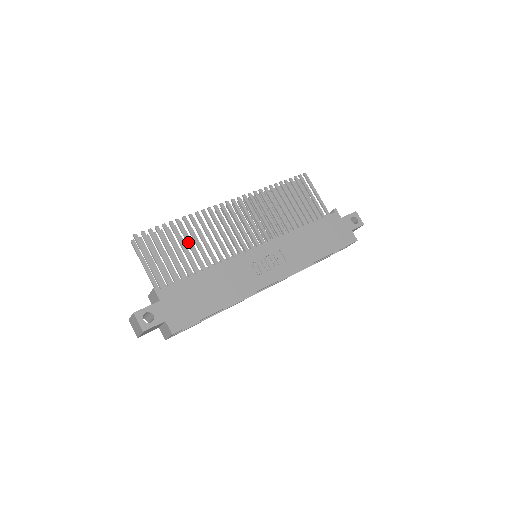
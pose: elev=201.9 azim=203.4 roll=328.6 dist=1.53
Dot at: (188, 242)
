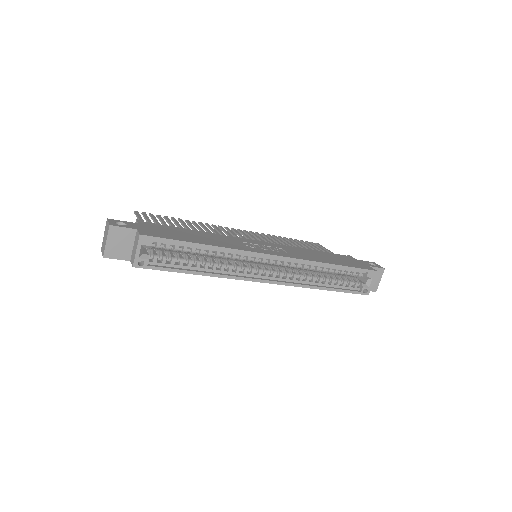
Dot at: (185, 225)
